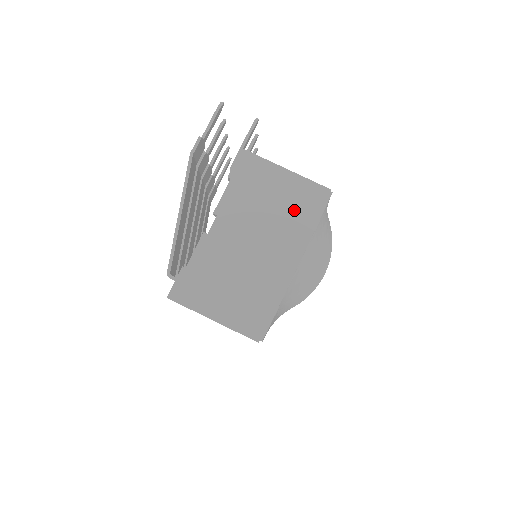
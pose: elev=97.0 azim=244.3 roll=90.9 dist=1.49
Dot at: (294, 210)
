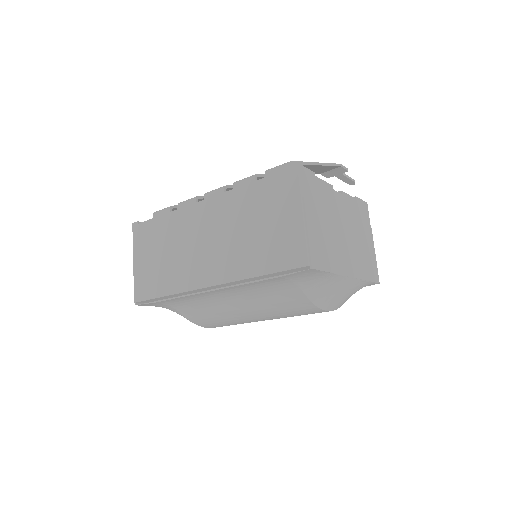
Dot at: (365, 257)
